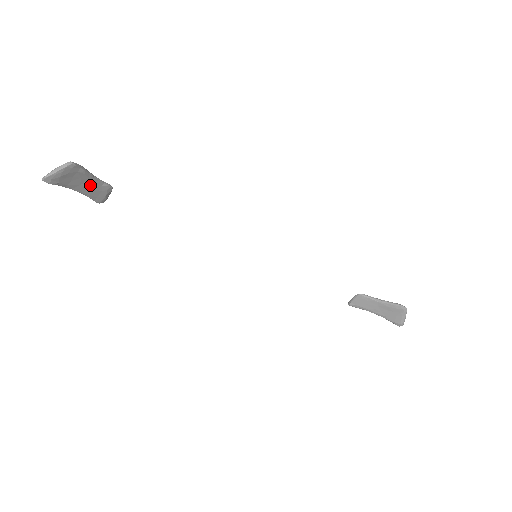
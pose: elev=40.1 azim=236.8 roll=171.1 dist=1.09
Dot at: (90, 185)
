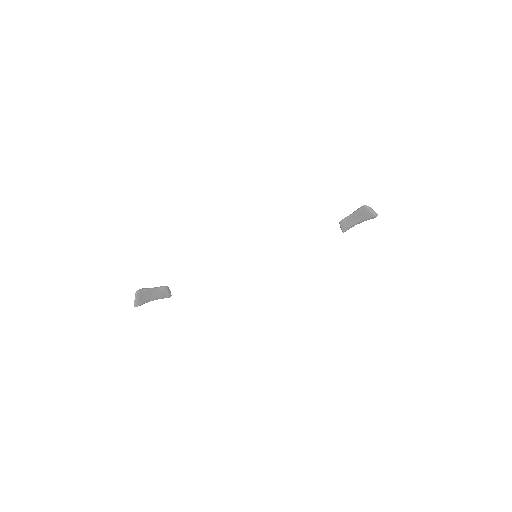
Dot at: (156, 293)
